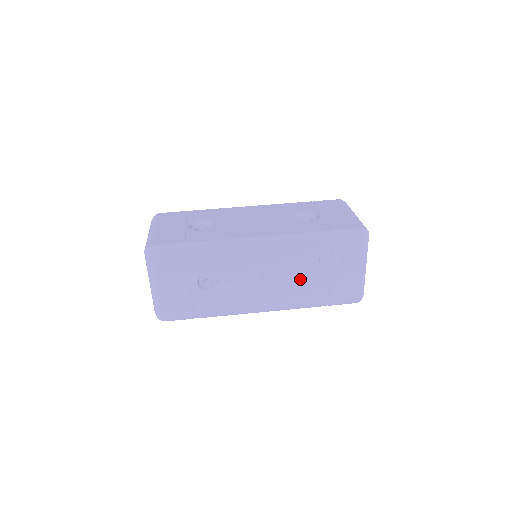
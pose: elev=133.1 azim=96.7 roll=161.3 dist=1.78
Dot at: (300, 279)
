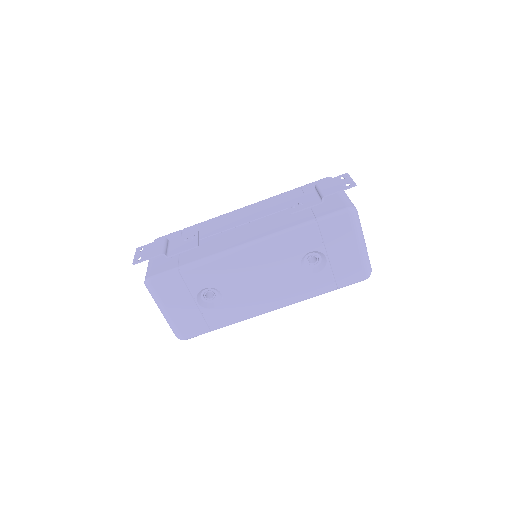
Dot at: occluded
